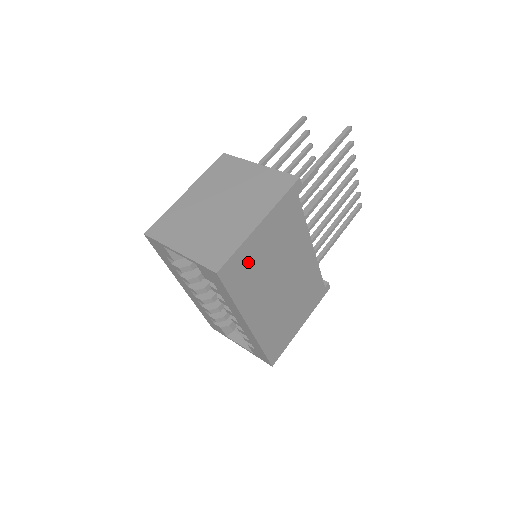
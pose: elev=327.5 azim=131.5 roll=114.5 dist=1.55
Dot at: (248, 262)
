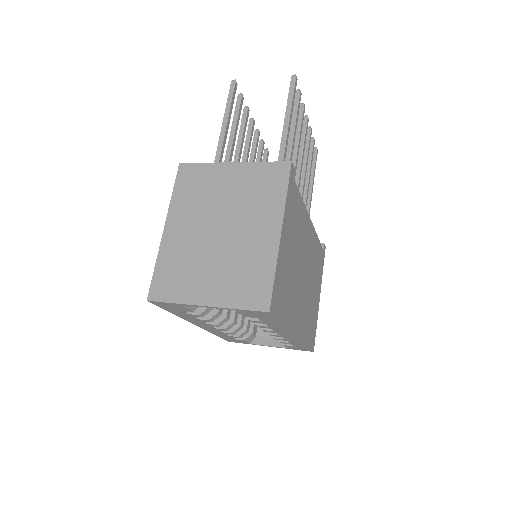
Dot at: (283, 279)
